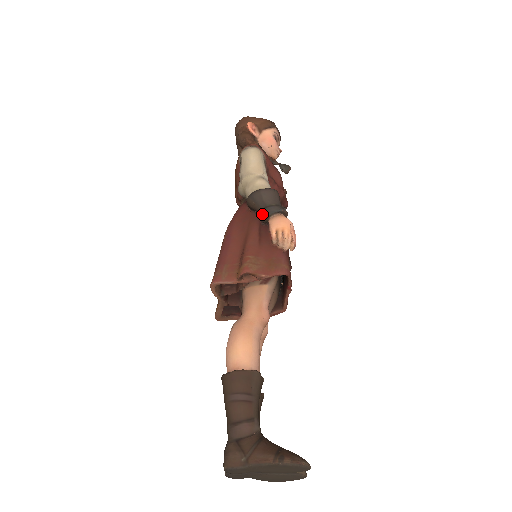
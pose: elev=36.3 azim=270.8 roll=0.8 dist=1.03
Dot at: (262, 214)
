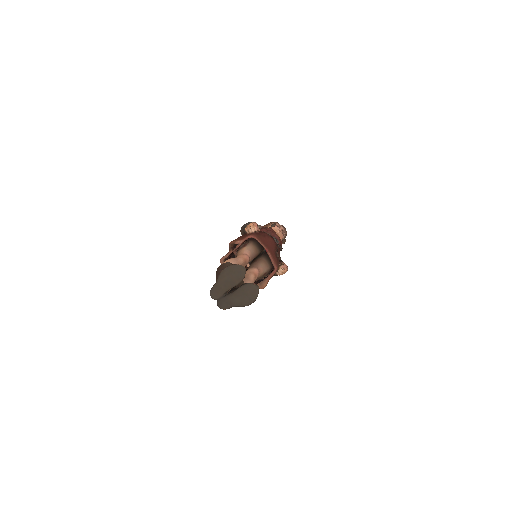
Dot at: (244, 230)
